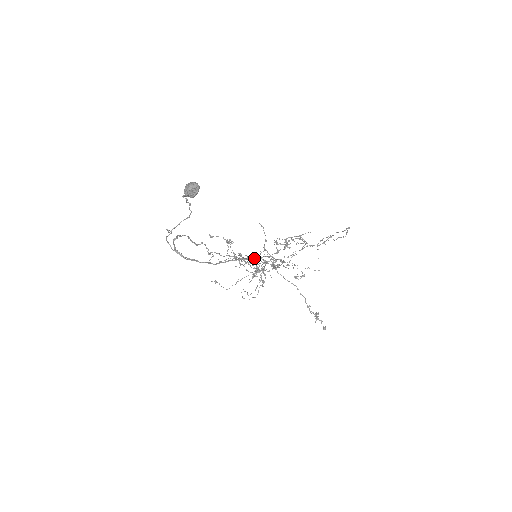
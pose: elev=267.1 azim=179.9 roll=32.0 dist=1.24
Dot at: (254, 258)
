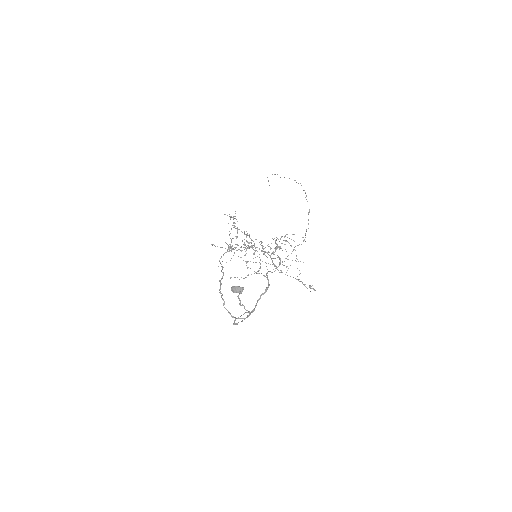
Dot at: occluded
